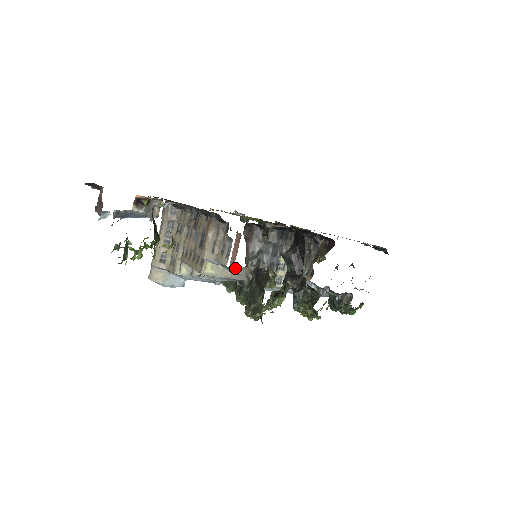
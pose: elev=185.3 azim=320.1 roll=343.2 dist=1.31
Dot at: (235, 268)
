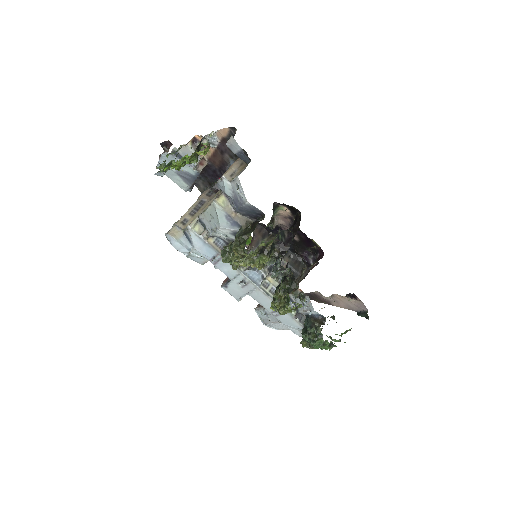
Dot at: (240, 213)
